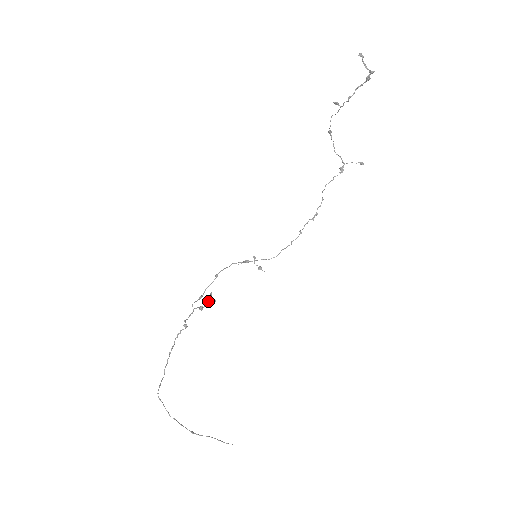
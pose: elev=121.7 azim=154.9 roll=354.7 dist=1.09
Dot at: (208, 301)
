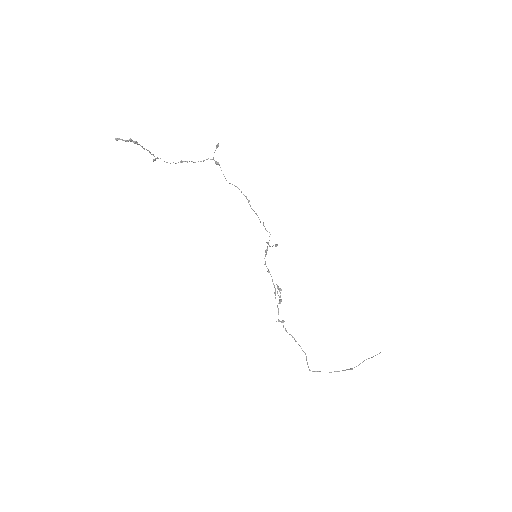
Dot at: occluded
